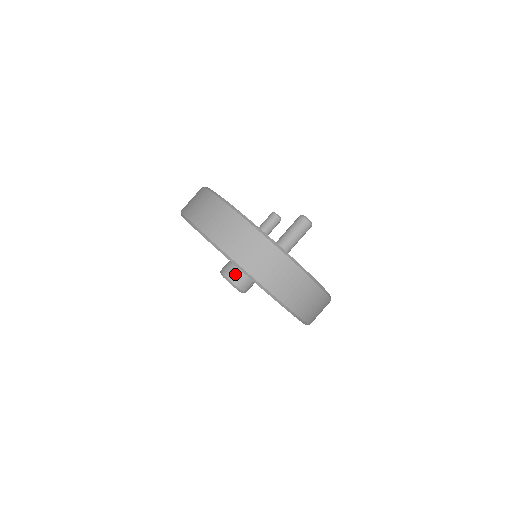
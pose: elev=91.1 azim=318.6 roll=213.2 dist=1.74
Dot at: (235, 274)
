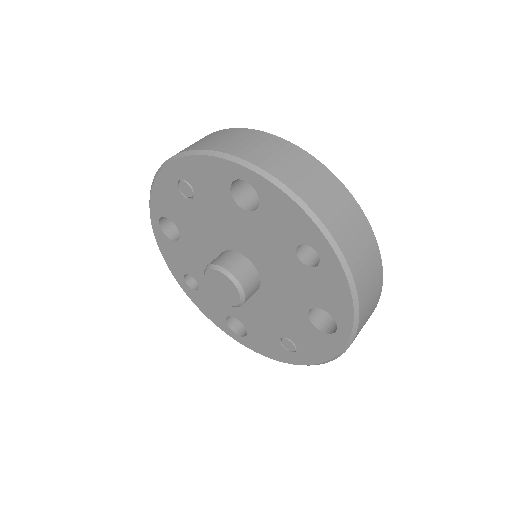
Dot at: occluded
